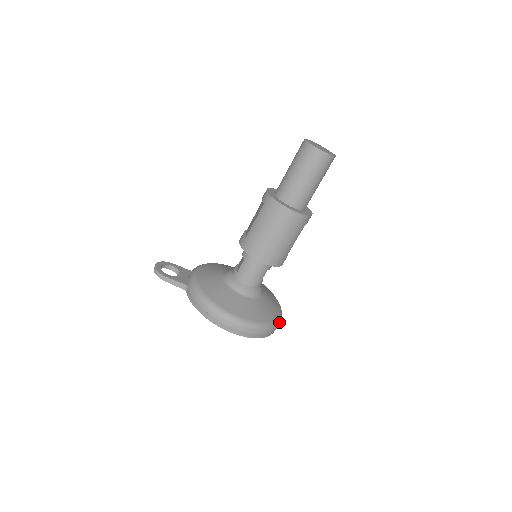
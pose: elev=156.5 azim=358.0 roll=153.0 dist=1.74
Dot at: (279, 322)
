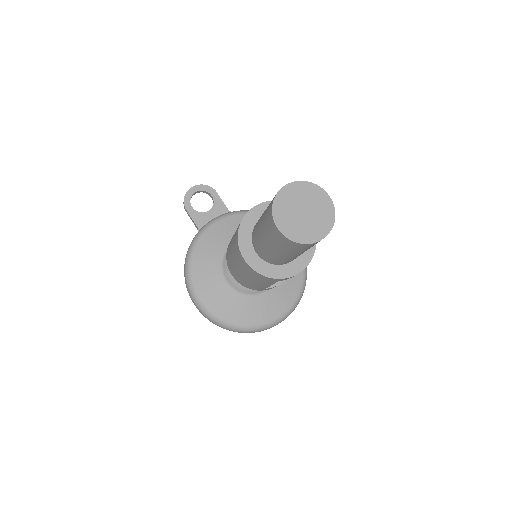
Dot at: (261, 329)
